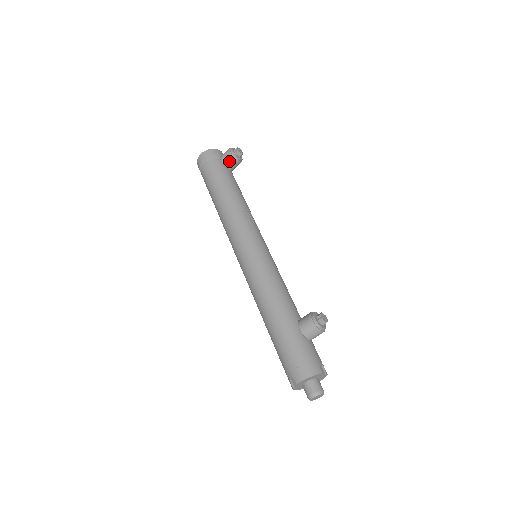
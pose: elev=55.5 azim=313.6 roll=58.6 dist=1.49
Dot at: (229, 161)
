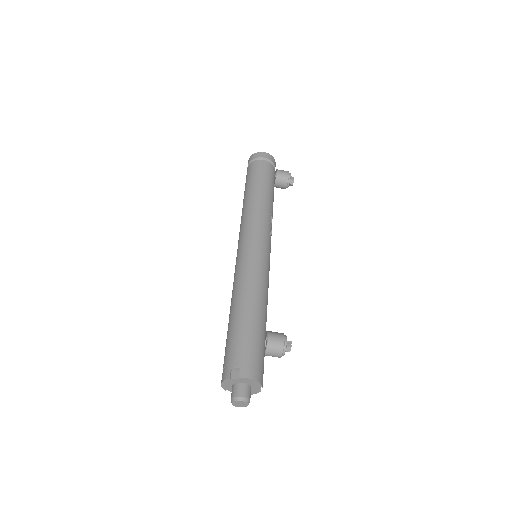
Dot at: (282, 178)
